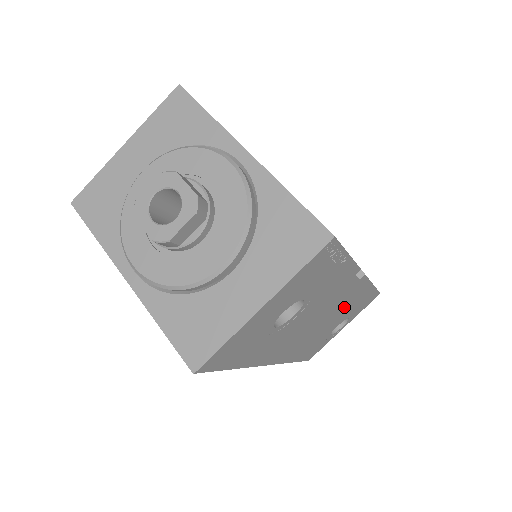
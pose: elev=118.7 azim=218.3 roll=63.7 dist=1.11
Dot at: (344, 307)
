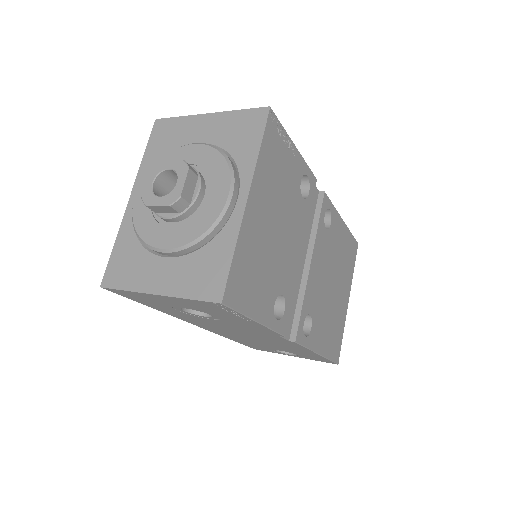
Dot at: (281, 345)
